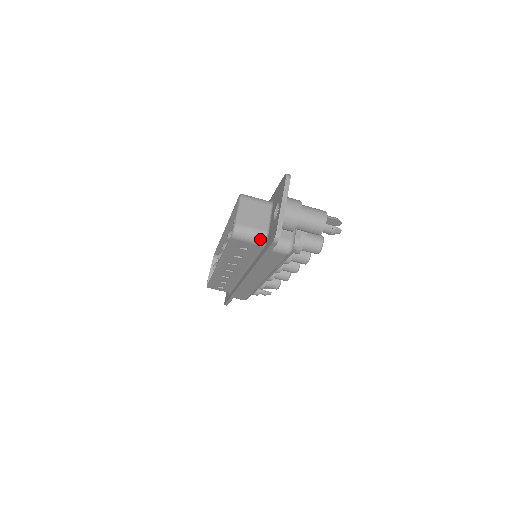
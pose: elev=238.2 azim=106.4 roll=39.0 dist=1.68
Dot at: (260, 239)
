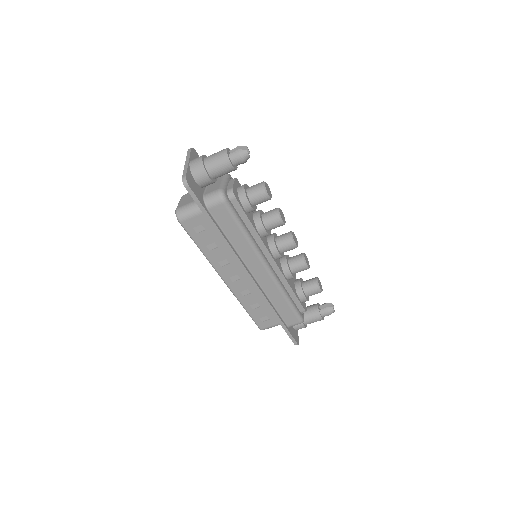
Dot at: (198, 207)
